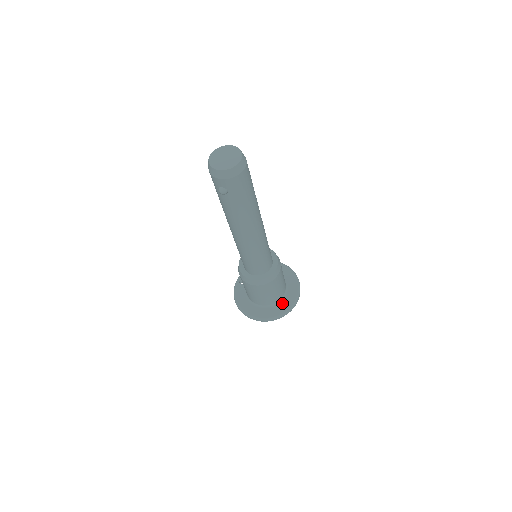
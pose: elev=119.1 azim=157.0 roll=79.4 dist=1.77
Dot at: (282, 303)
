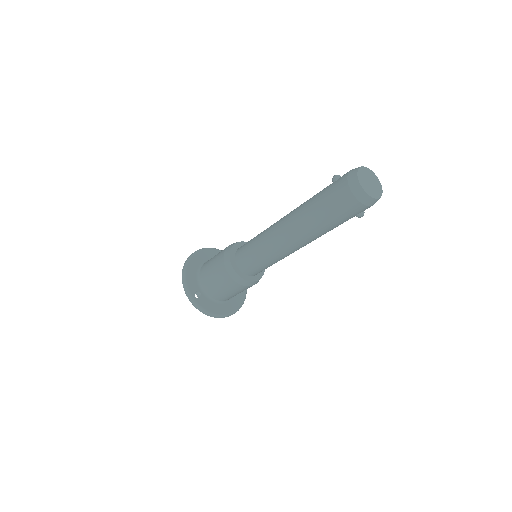
Dot at: occluded
